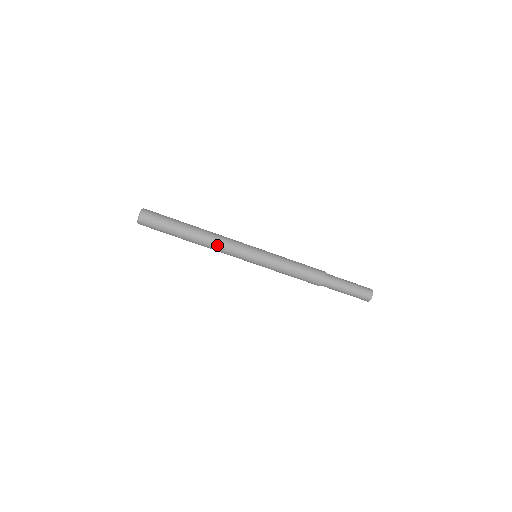
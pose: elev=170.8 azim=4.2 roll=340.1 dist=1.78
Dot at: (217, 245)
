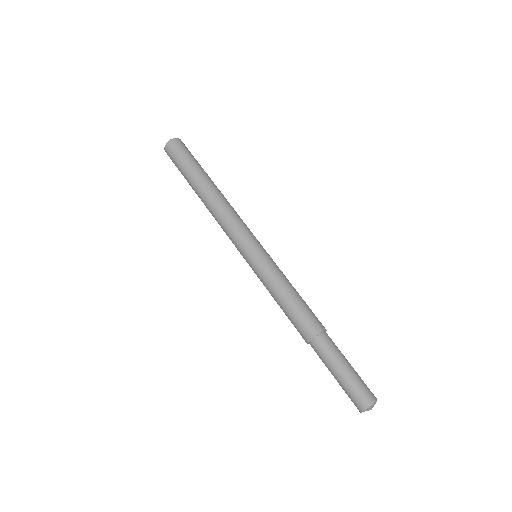
Dot at: (227, 209)
